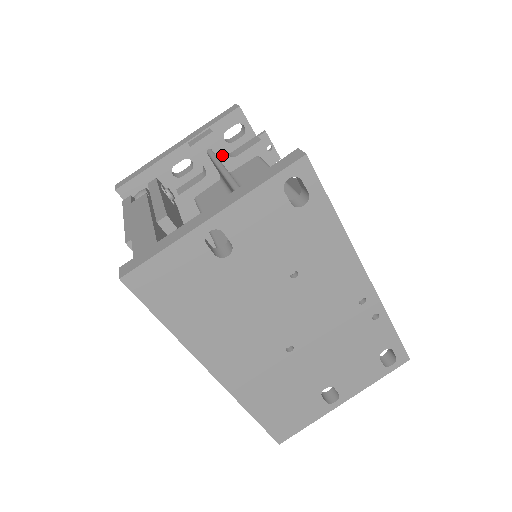
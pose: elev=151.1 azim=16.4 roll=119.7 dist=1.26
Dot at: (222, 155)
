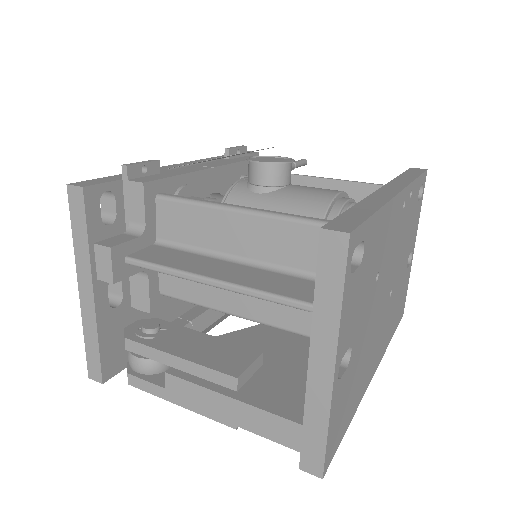
Dot at: (137, 244)
